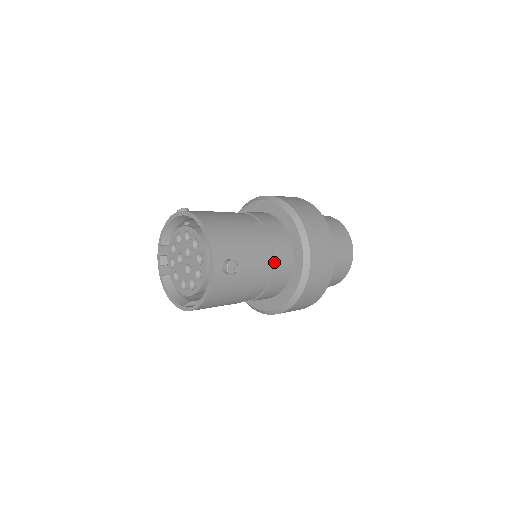
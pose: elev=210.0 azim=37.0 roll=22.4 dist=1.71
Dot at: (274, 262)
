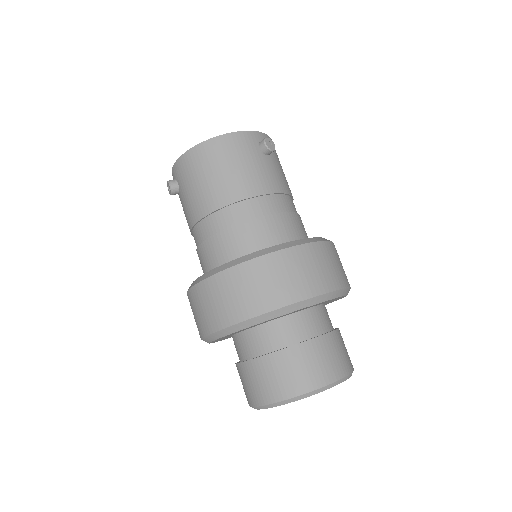
Dot at: (288, 213)
